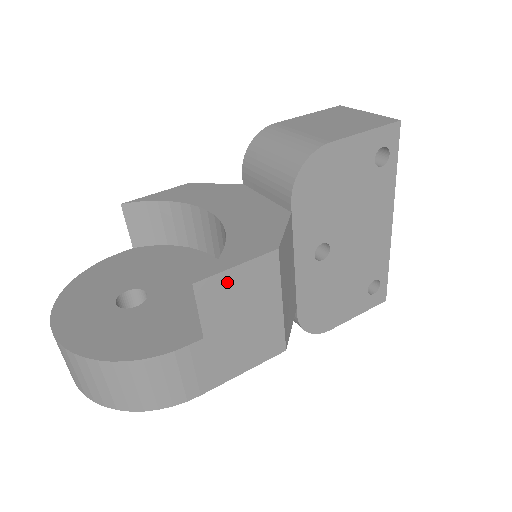
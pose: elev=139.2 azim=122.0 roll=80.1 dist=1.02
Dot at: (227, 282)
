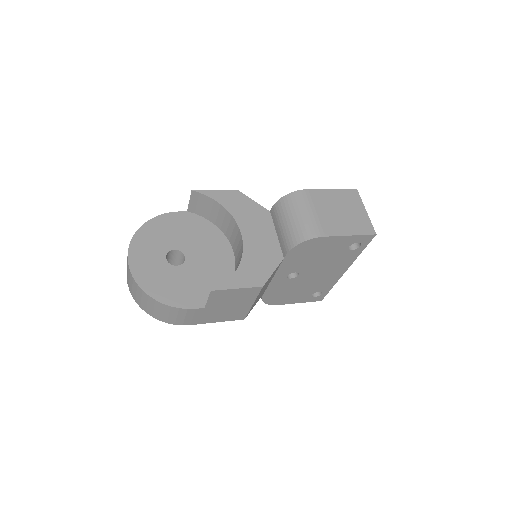
Dot at: (229, 293)
